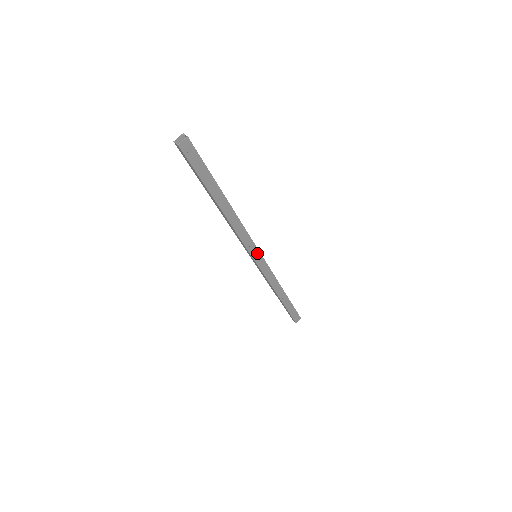
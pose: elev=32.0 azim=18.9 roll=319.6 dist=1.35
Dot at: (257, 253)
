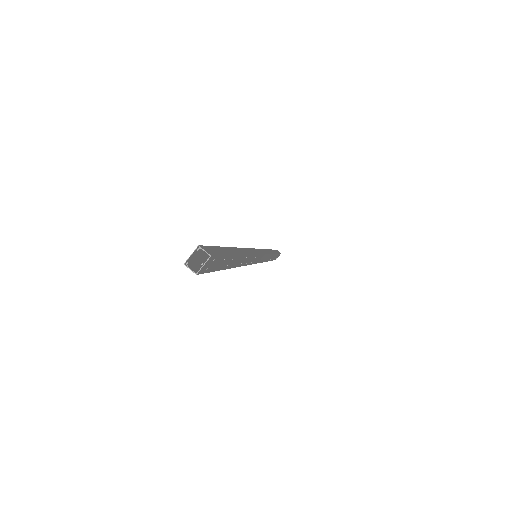
Dot at: (259, 257)
